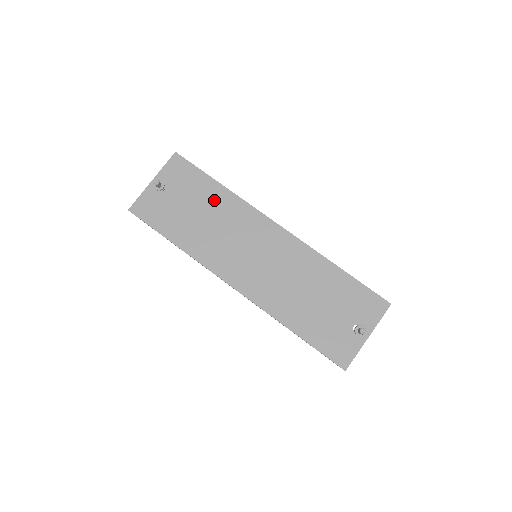
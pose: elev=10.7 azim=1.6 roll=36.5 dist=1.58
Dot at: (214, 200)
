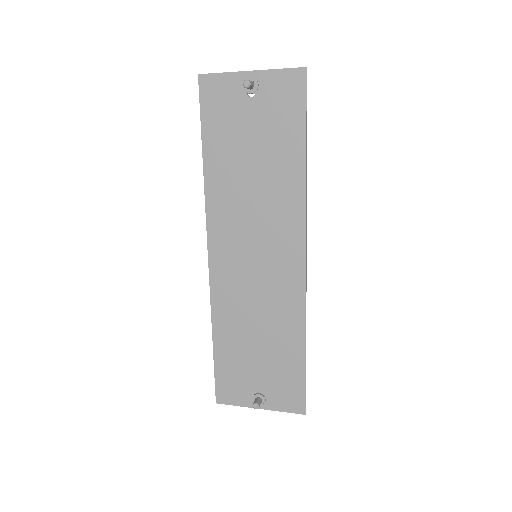
Dot at: (281, 165)
